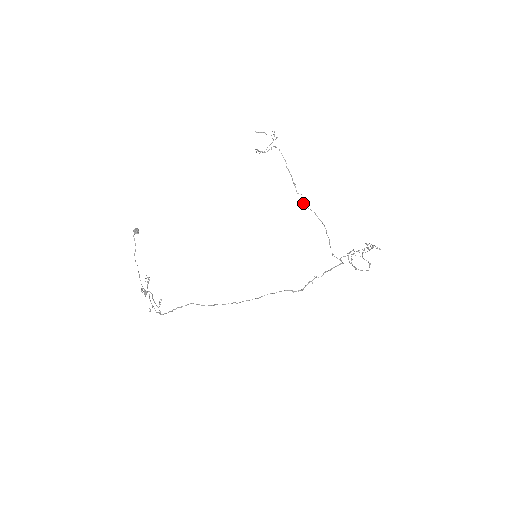
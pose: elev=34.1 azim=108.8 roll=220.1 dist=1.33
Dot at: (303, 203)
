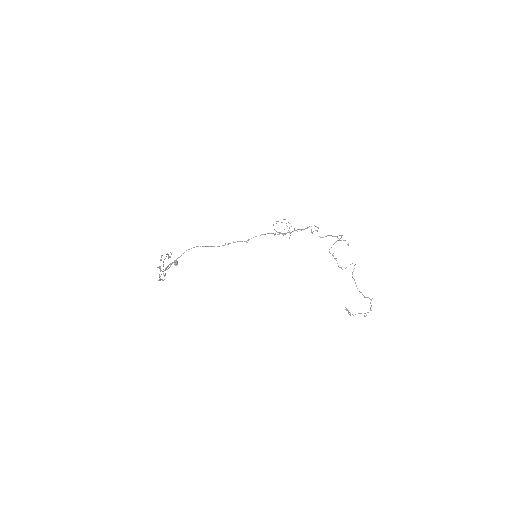
Dot at: (298, 229)
